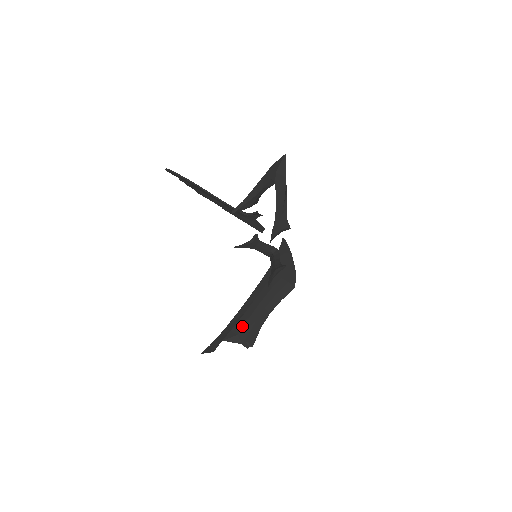
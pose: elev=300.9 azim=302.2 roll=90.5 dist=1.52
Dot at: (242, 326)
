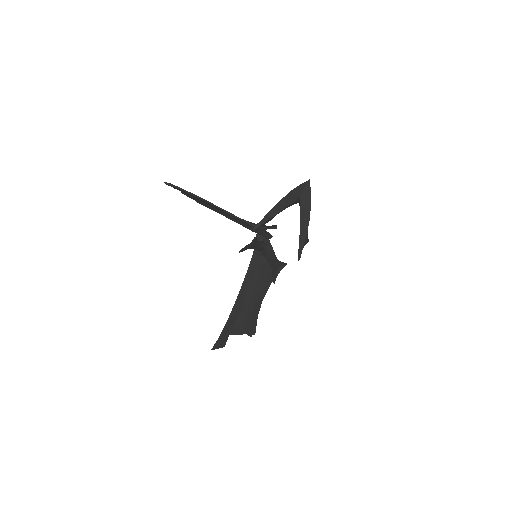
Dot at: (243, 318)
